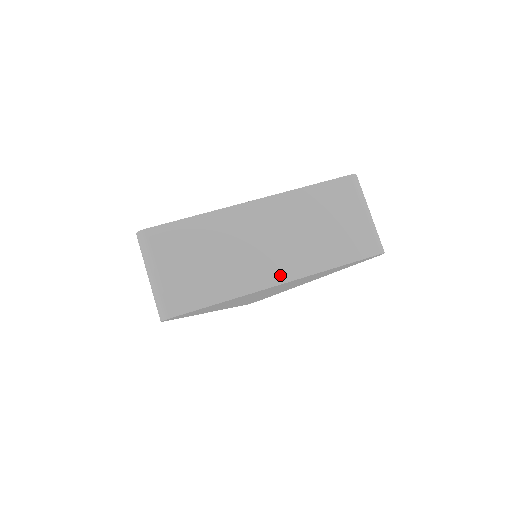
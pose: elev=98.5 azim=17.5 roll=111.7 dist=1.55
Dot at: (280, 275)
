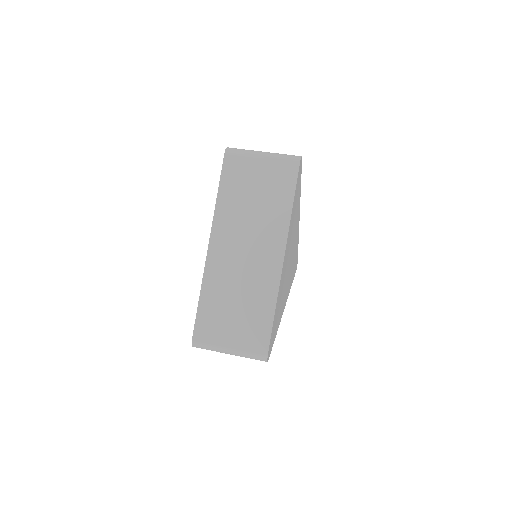
Dot at: (277, 254)
